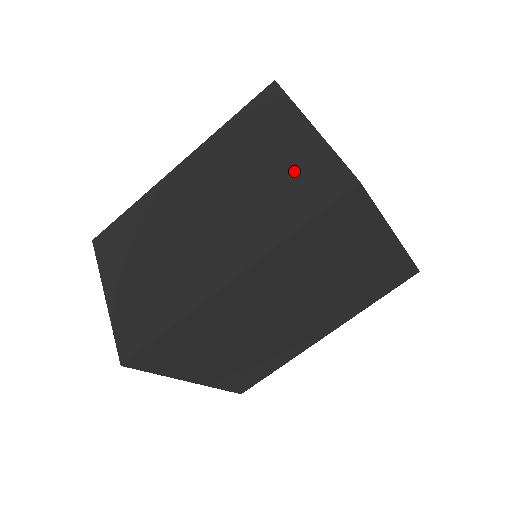
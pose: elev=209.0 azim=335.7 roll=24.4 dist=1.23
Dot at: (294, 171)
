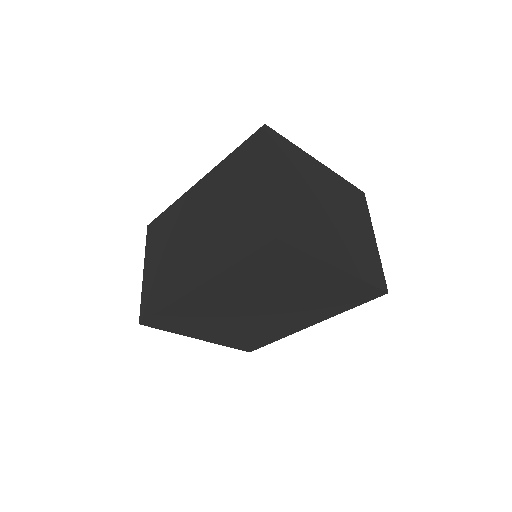
Dot at: (249, 214)
